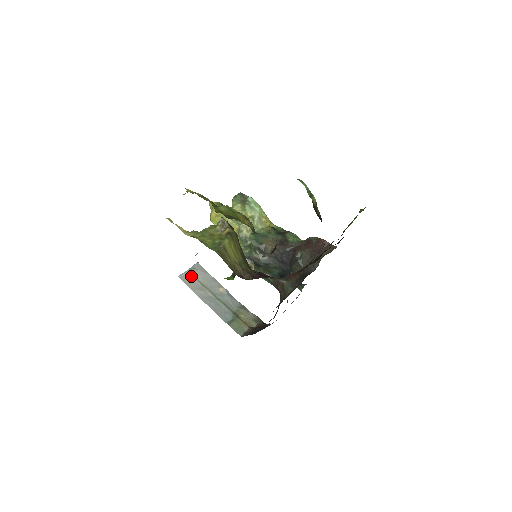
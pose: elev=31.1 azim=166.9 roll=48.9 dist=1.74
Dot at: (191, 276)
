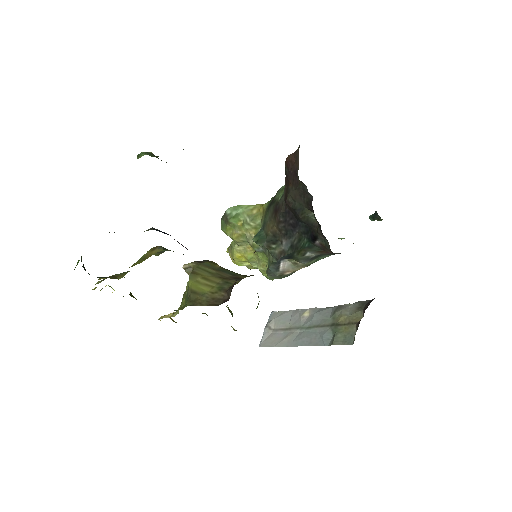
Dot at: (271, 333)
